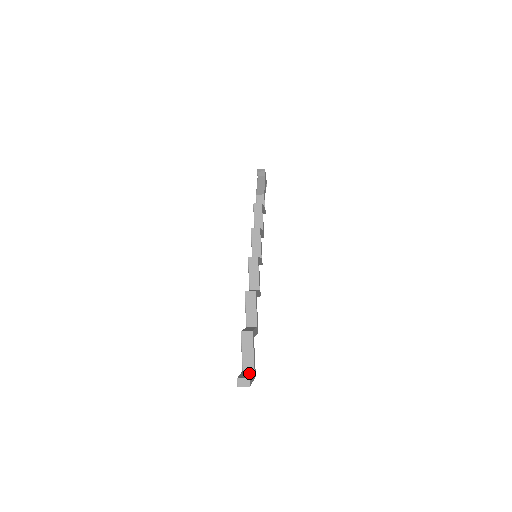
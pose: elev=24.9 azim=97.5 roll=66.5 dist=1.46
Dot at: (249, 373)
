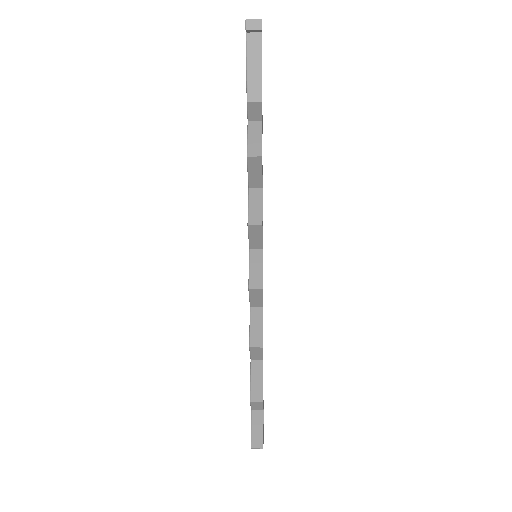
Dot at: (260, 426)
